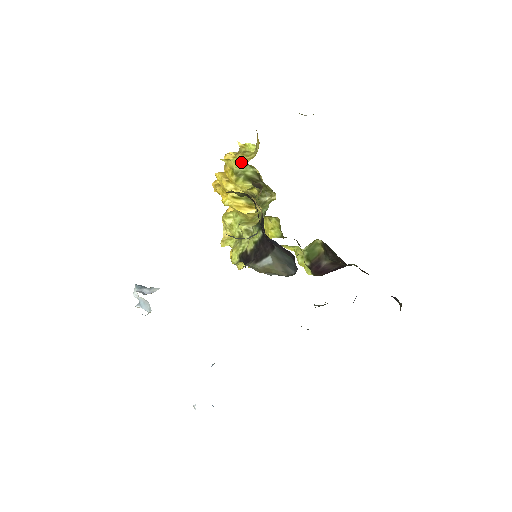
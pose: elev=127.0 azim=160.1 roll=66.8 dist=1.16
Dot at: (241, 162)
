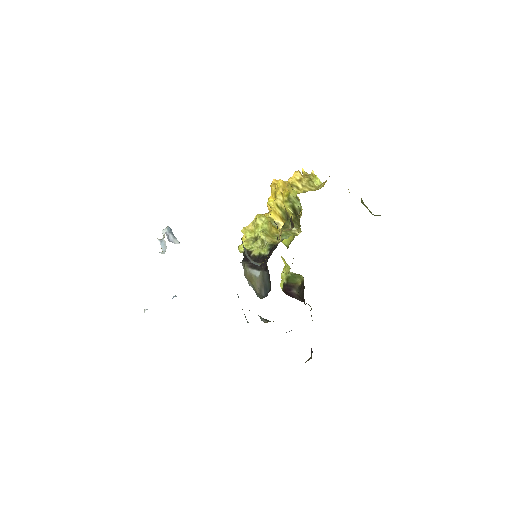
Dot at: (297, 197)
